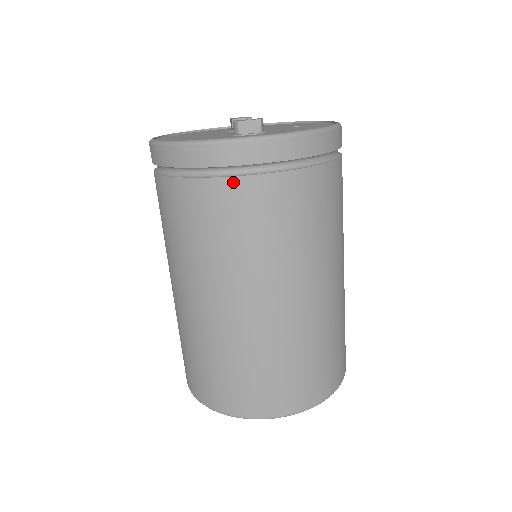
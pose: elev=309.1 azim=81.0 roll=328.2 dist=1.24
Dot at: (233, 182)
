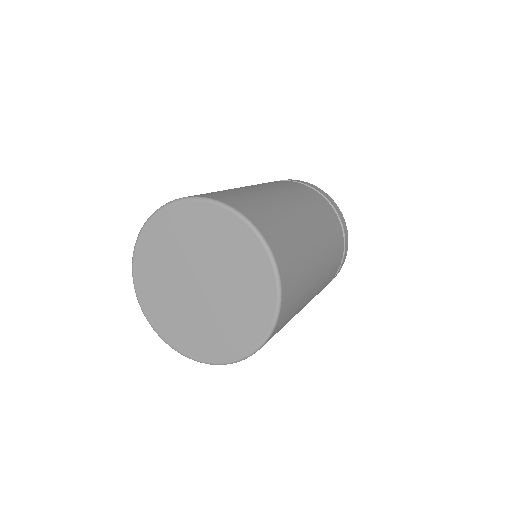
Dot at: occluded
